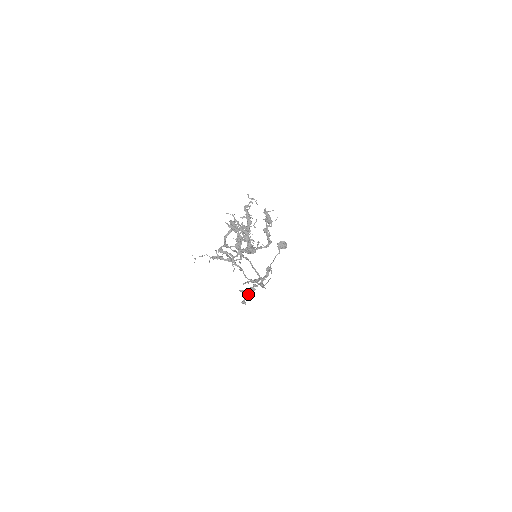
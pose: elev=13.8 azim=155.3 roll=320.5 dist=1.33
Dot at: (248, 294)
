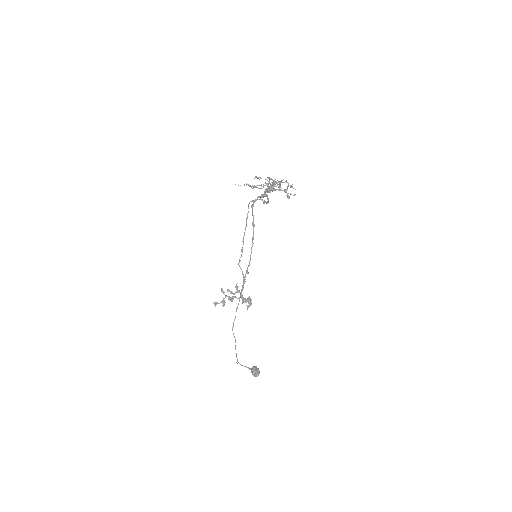
Dot at: (224, 300)
